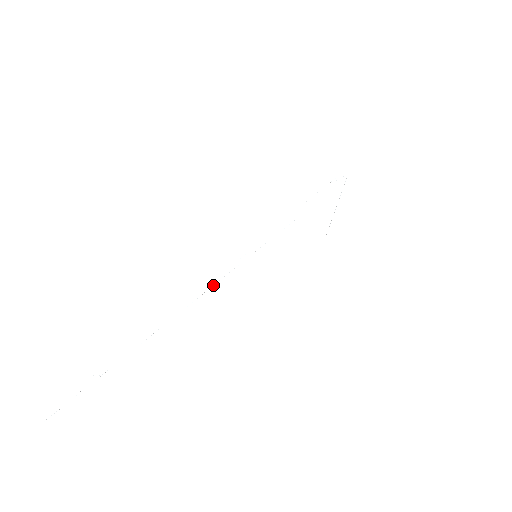
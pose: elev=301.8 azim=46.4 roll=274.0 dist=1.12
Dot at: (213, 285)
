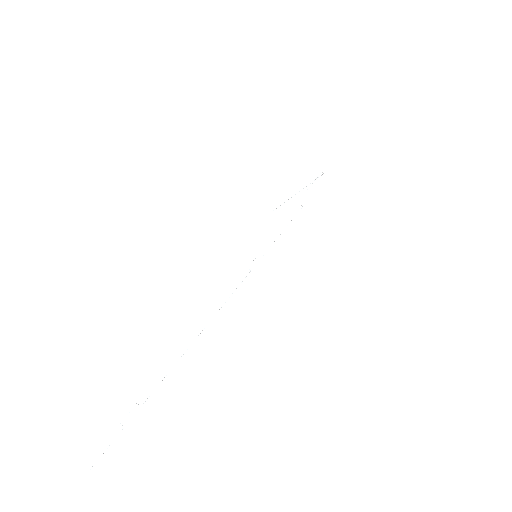
Dot at: occluded
